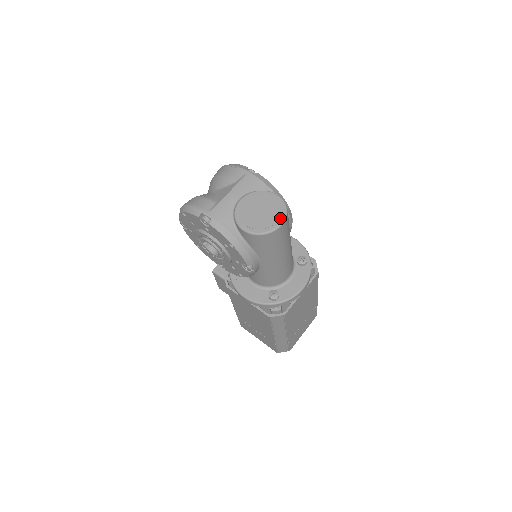
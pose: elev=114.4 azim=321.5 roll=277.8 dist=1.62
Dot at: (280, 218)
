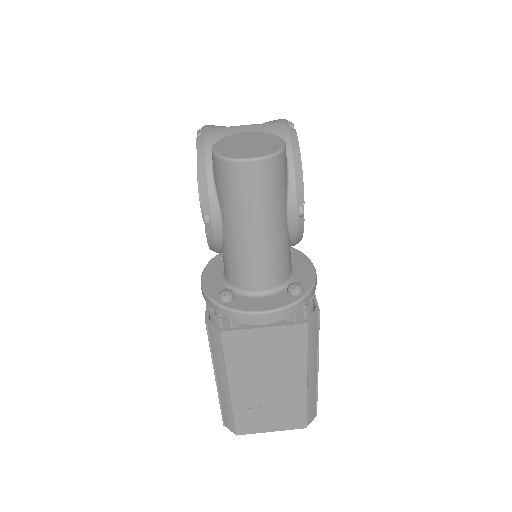
Dot at: (257, 154)
